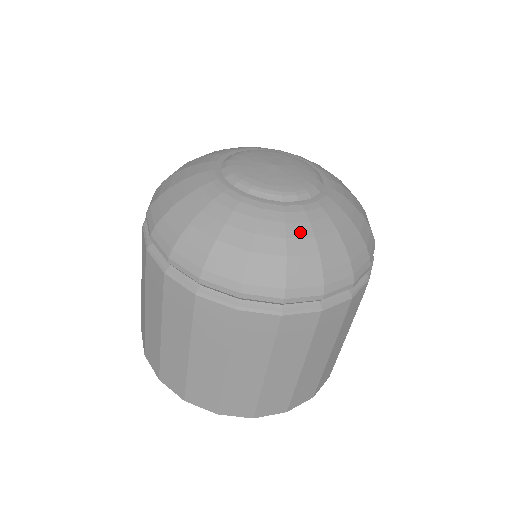
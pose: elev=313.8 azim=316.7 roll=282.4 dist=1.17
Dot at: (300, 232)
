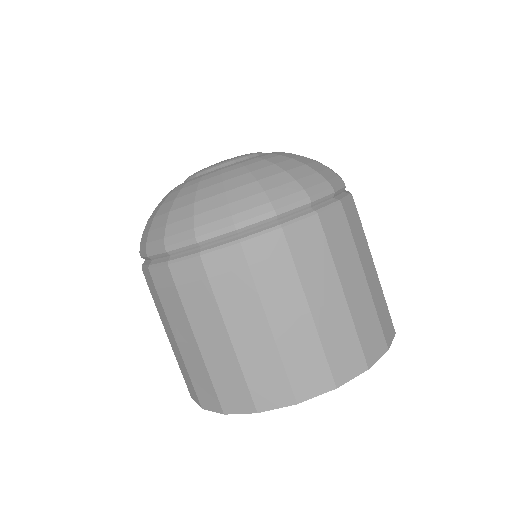
Dot at: (235, 174)
